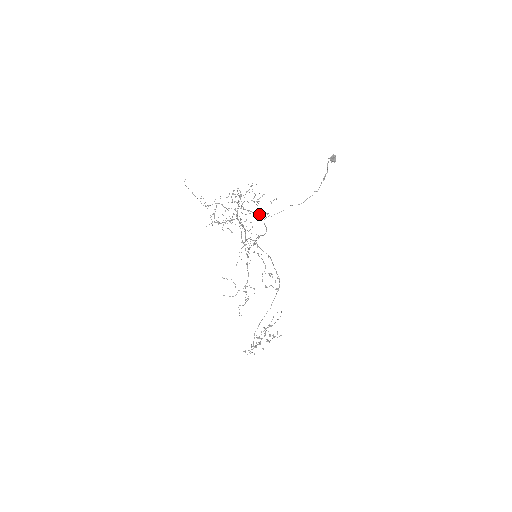
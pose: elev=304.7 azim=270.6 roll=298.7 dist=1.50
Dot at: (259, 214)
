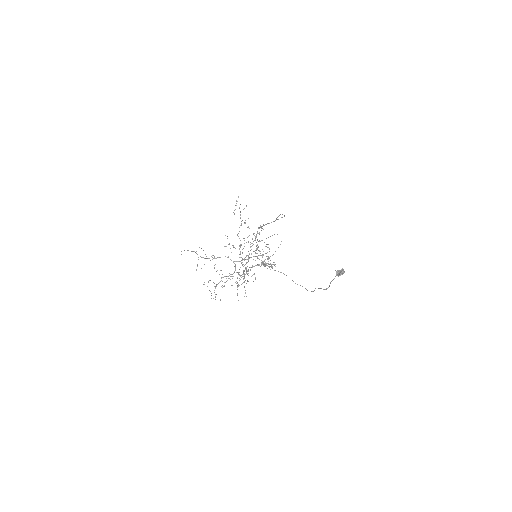
Dot at: (259, 259)
